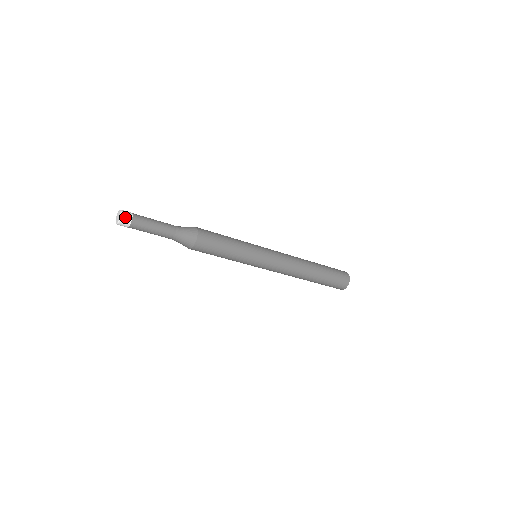
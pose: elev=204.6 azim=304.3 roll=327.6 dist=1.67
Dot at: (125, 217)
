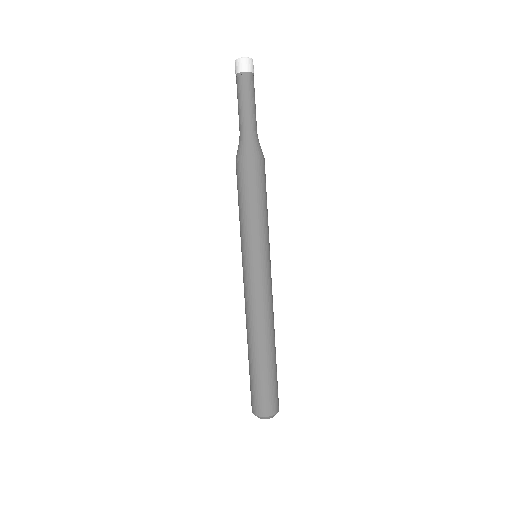
Dot at: occluded
